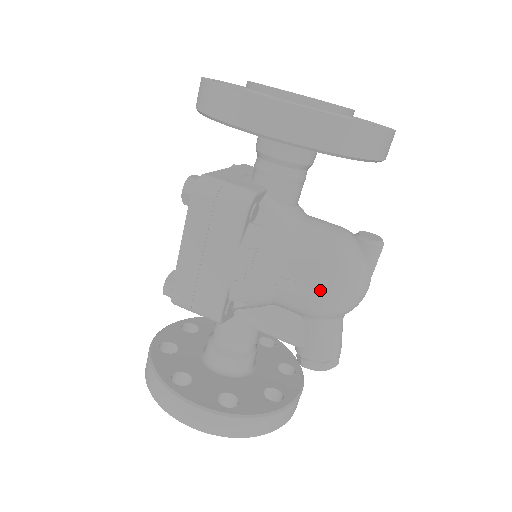
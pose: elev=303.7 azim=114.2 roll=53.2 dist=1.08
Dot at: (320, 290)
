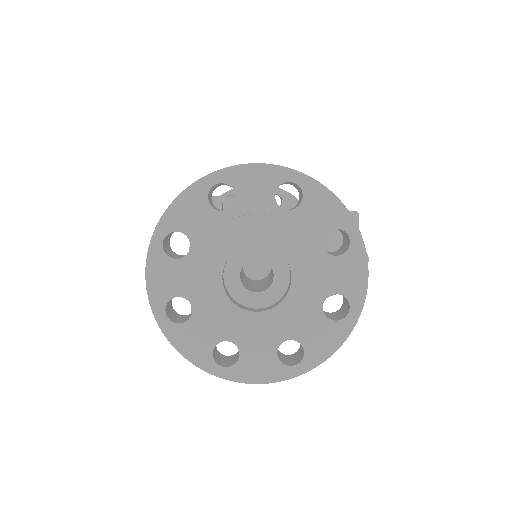
Dot at: occluded
